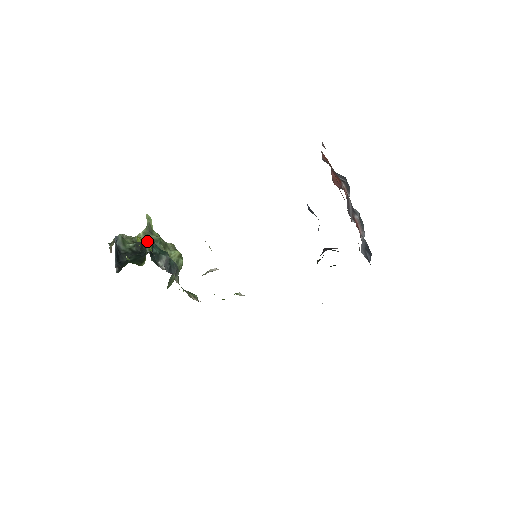
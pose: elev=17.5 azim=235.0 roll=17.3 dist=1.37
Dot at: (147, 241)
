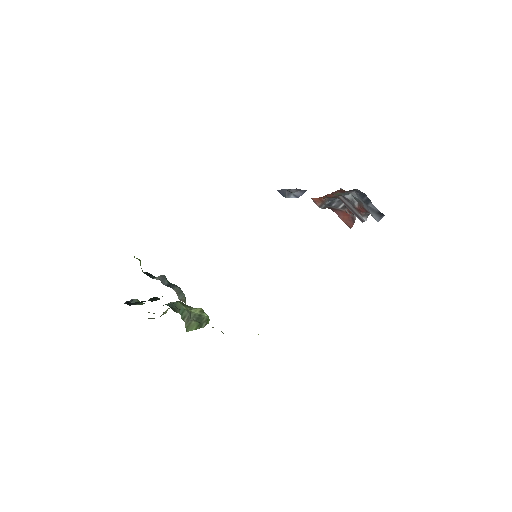
Dot at: occluded
